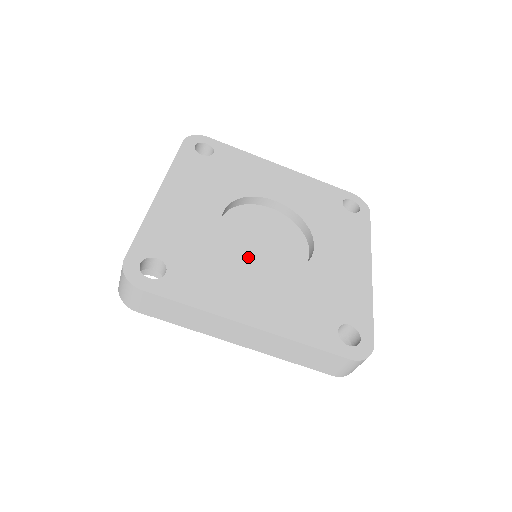
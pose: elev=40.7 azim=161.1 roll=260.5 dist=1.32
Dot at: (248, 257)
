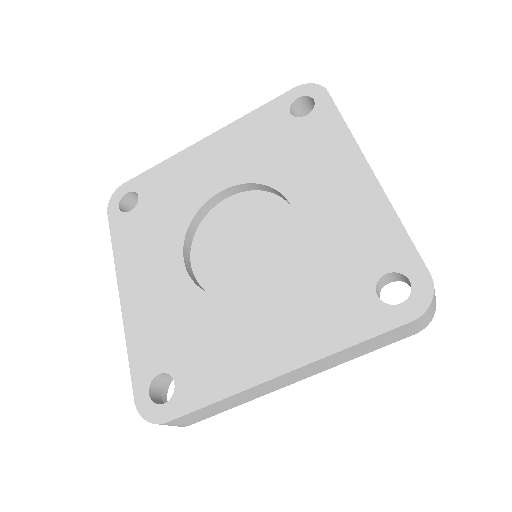
Dot at: (239, 282)
